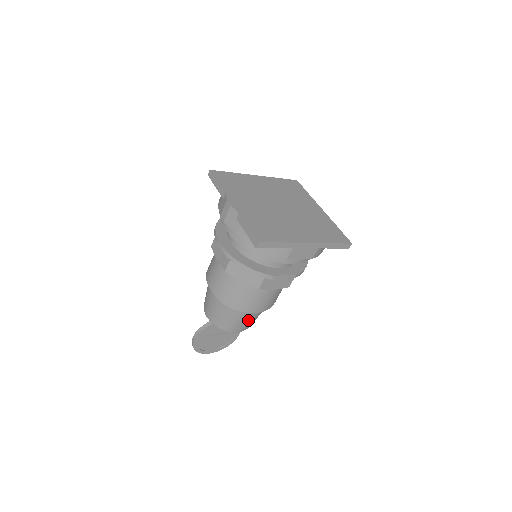
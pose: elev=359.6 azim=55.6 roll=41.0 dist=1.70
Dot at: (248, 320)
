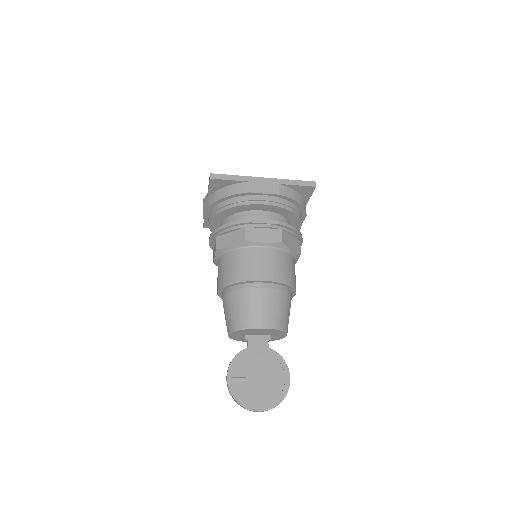
Dot at: (264, 303)
